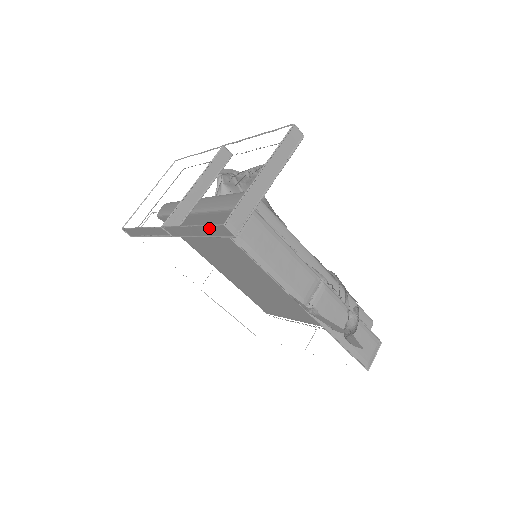
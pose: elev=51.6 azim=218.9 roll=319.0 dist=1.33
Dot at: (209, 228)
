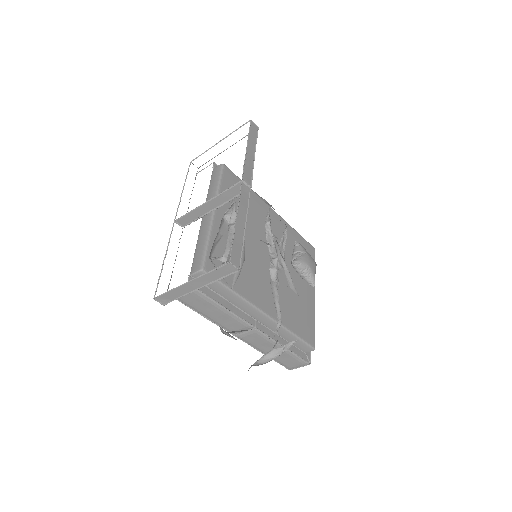
Dot at: occluded
